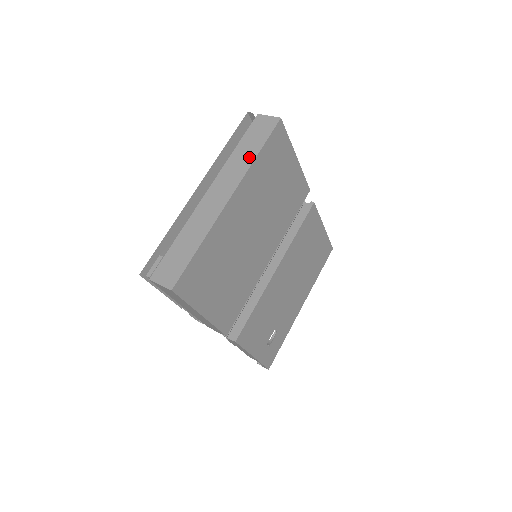
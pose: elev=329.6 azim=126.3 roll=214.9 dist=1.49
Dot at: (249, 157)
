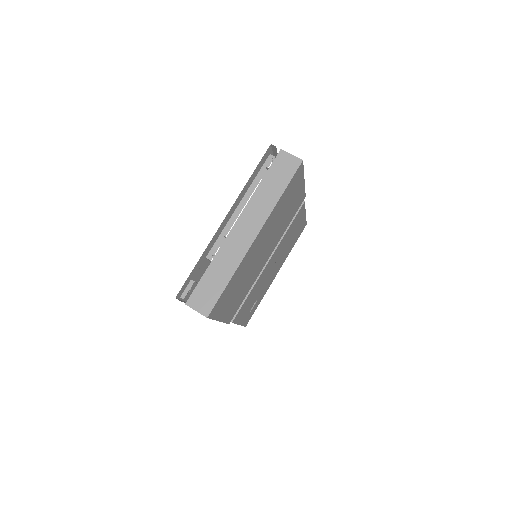
Dot at: (273, 197)
